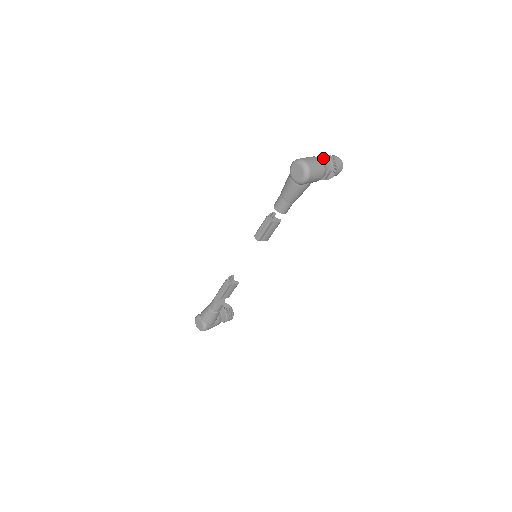
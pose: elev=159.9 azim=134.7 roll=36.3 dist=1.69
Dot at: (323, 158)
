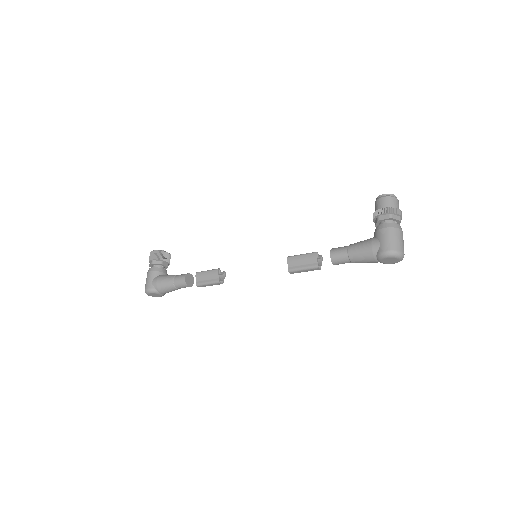
Dot at: (398, 221)
